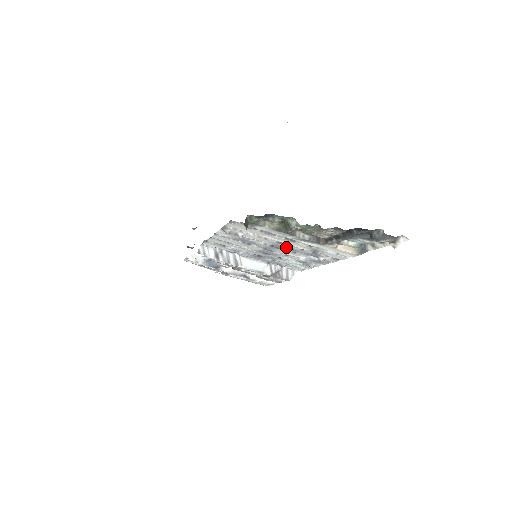
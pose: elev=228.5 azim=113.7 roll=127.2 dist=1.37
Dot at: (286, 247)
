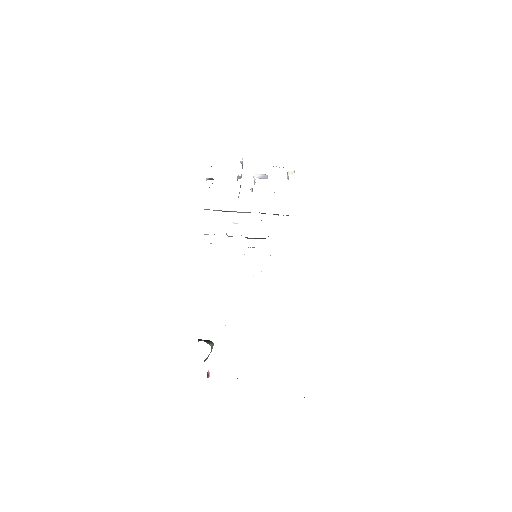
Dot at: occluded
